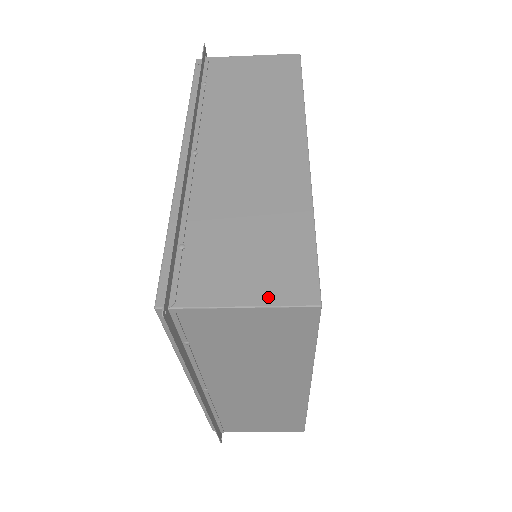
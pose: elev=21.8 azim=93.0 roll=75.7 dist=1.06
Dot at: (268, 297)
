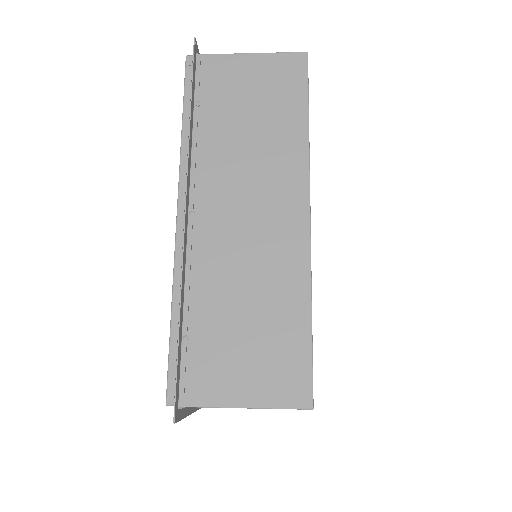
Dot at: (266, 398)
